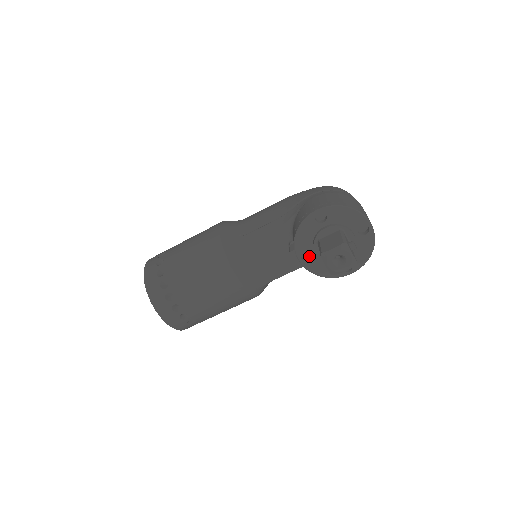
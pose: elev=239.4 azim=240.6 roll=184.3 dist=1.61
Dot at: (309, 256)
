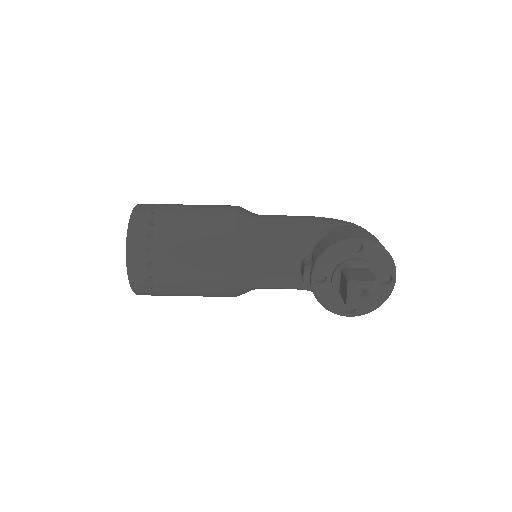
Dot at: (321, 279)
